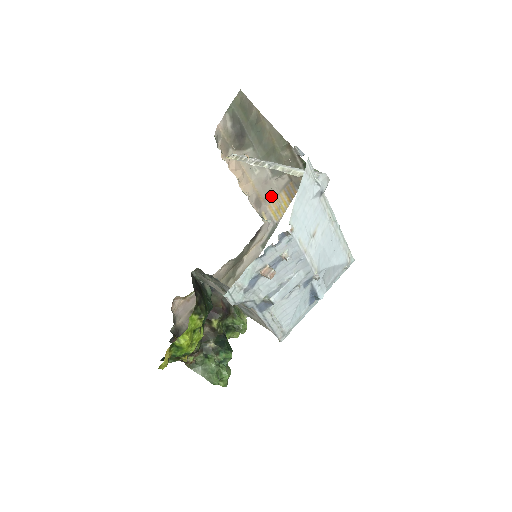
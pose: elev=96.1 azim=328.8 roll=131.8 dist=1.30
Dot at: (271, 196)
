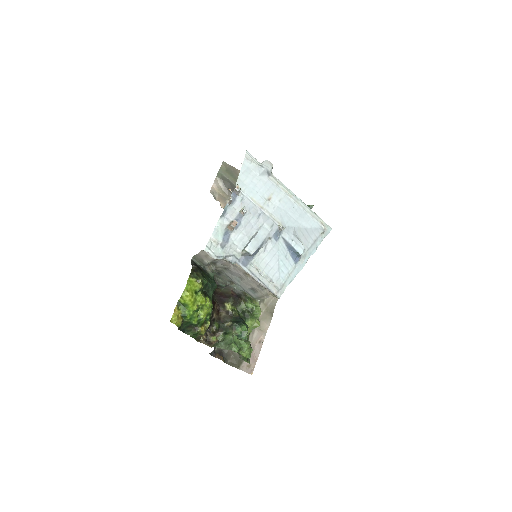
Dot at: occluded
